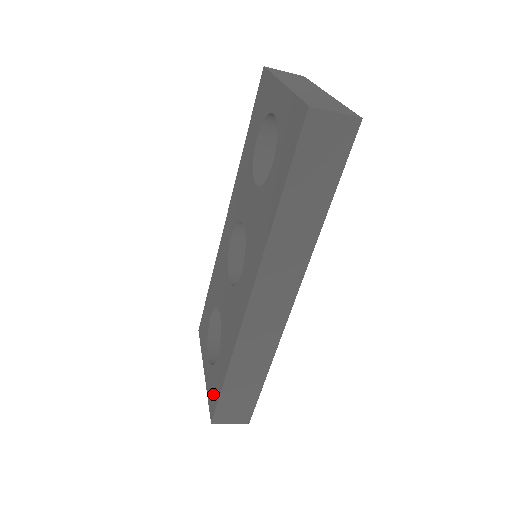
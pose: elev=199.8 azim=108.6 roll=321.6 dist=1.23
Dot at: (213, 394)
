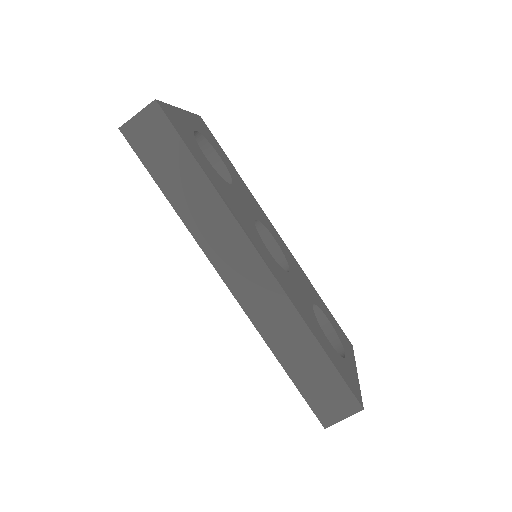
Dot at: occluded
